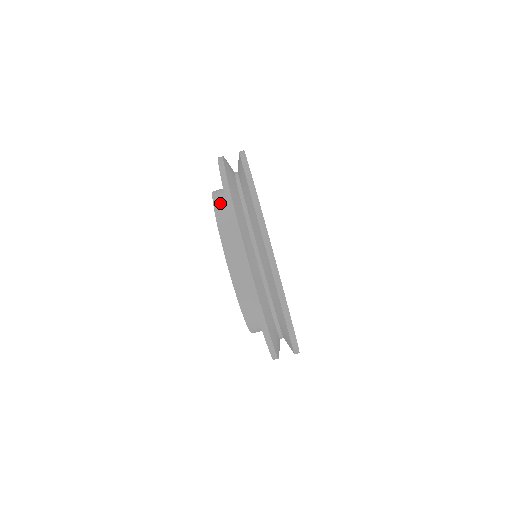
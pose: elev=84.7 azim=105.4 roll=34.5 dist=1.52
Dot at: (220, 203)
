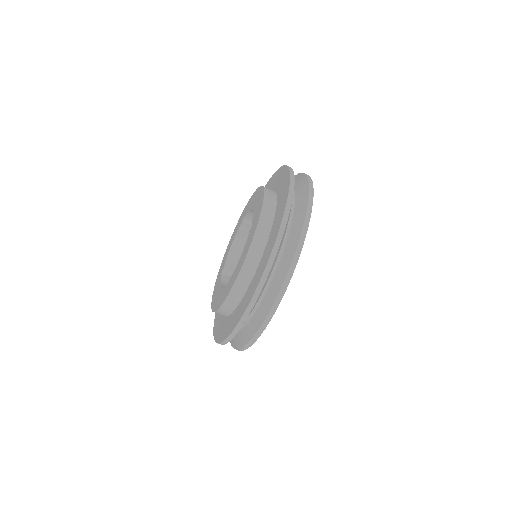
Dot at: (268, 212)
